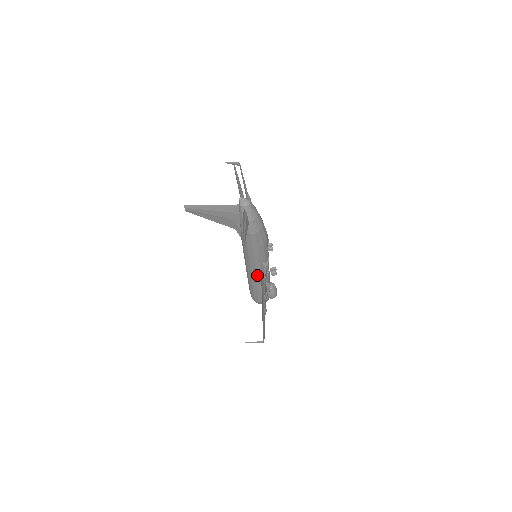
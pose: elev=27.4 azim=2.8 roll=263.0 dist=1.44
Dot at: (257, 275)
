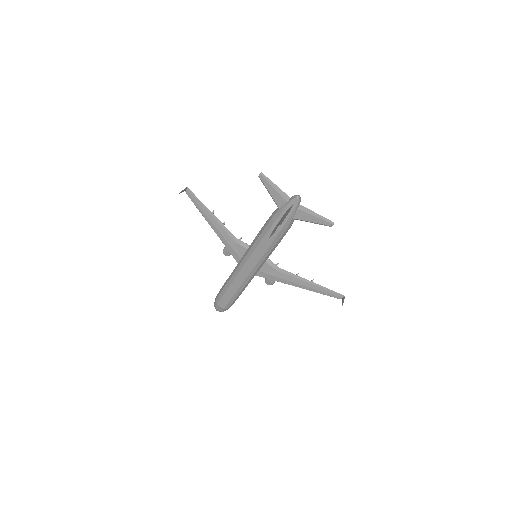
Dot at: (256, 273)
